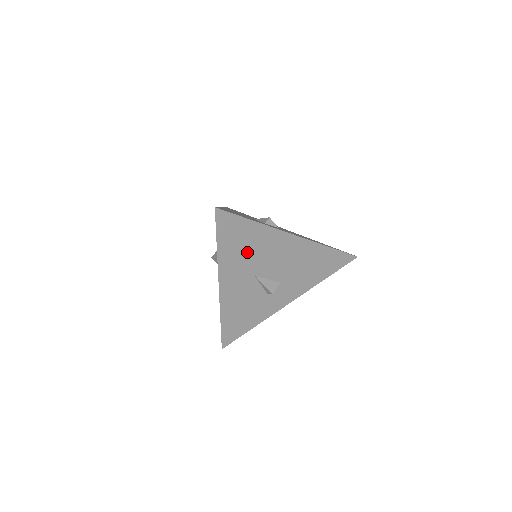
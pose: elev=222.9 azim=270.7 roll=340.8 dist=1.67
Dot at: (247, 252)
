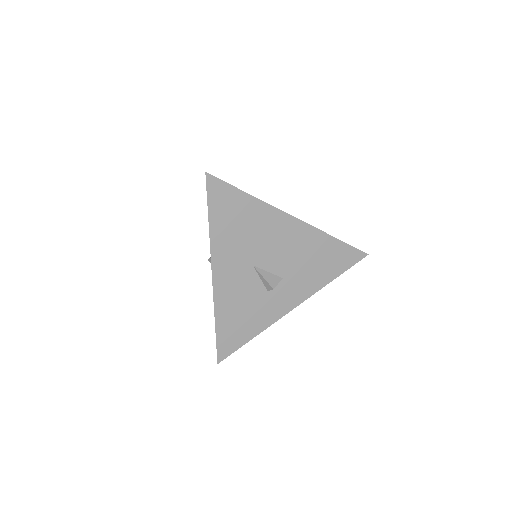
Dot at: (242, 233)
